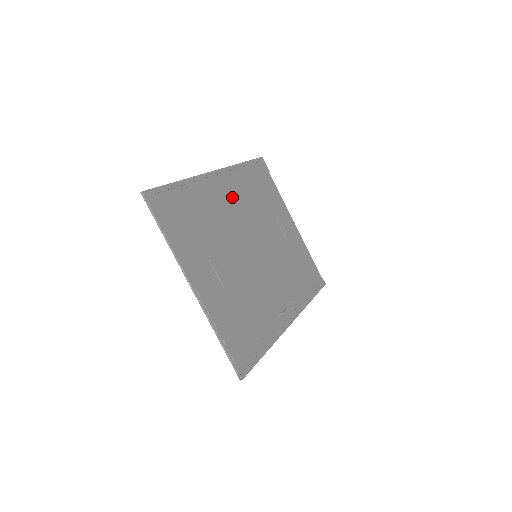
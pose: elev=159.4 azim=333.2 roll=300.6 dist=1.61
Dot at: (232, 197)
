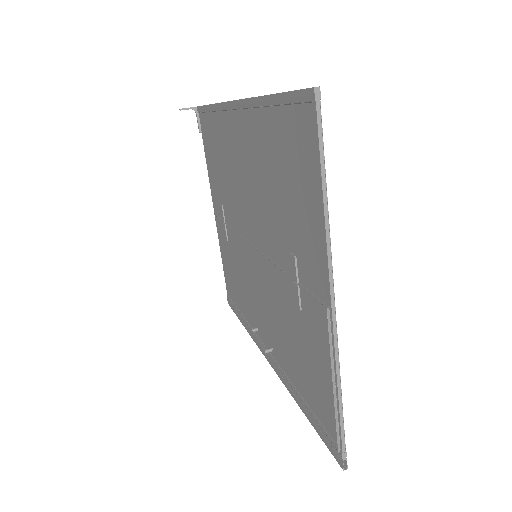
Dot at: (239, 154)
